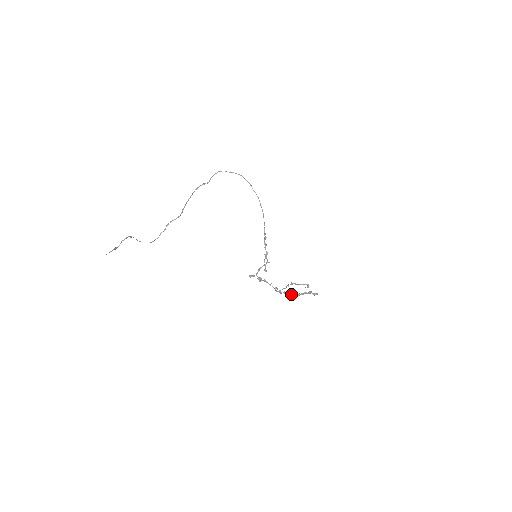
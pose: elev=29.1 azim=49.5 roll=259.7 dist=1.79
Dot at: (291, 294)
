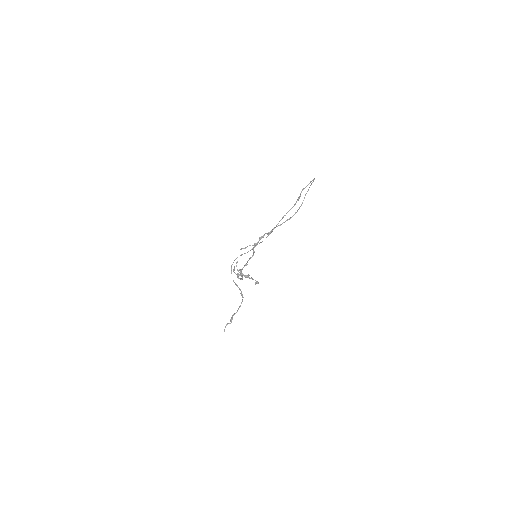
Dot at: (240, 275)
